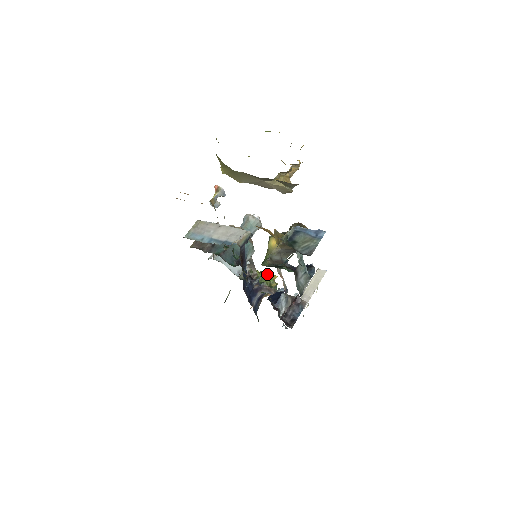
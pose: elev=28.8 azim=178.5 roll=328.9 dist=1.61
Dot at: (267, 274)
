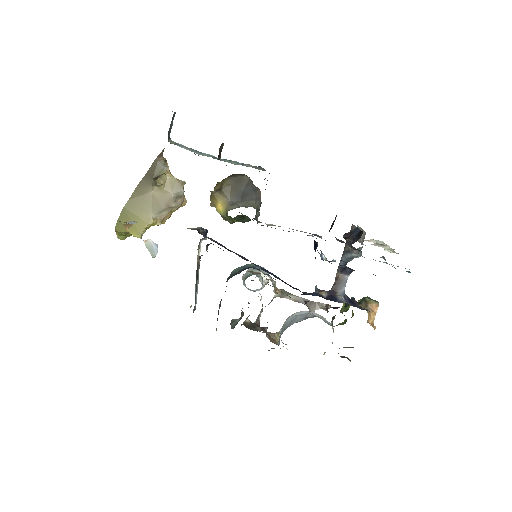
Dot at: occluded
